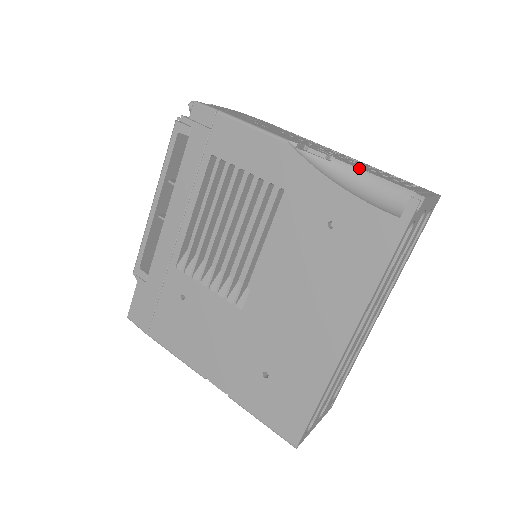
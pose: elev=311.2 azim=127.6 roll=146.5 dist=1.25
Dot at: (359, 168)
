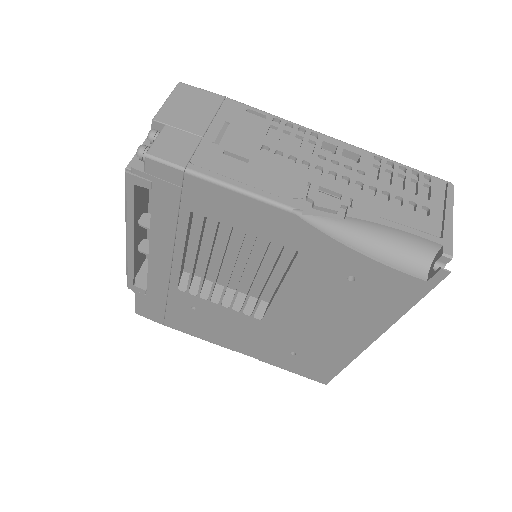
Dot at: (378, 223)
